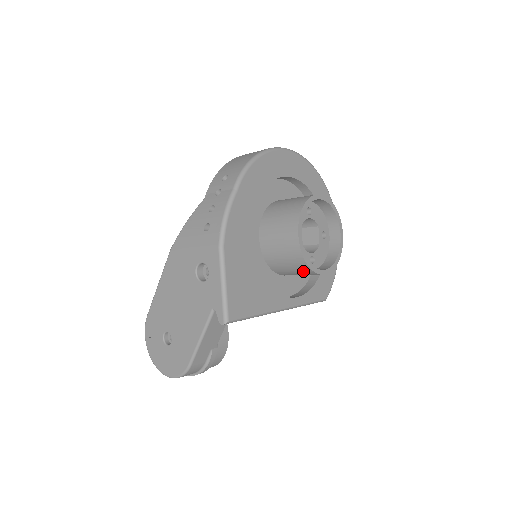
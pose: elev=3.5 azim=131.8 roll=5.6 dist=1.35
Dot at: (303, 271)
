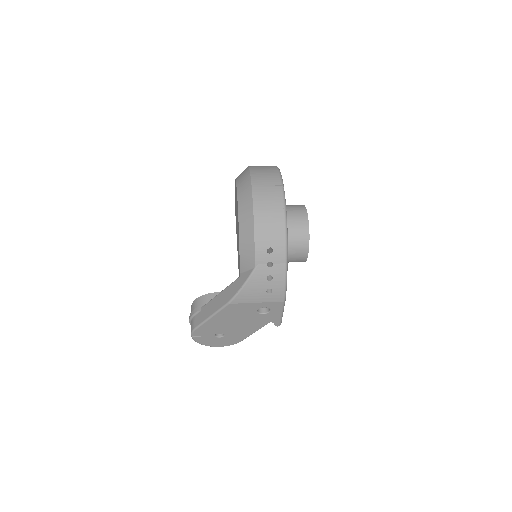
Dot at: occluded
